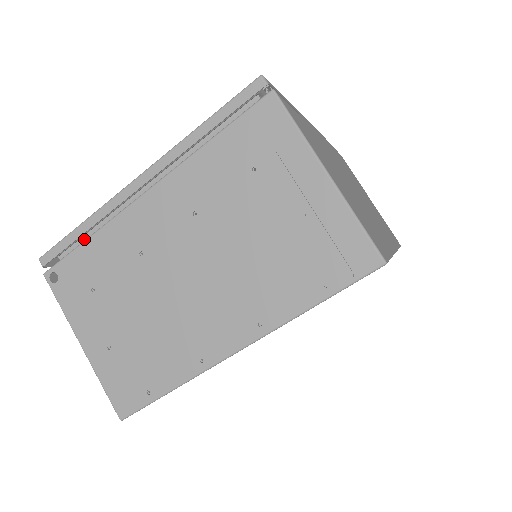
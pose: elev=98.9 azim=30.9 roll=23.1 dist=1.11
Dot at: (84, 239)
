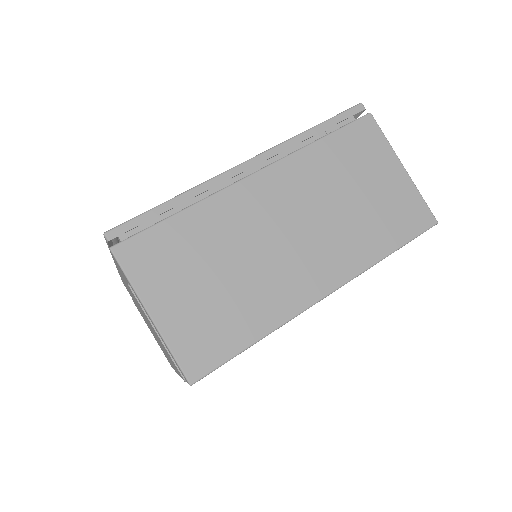
Dot at: occluded
